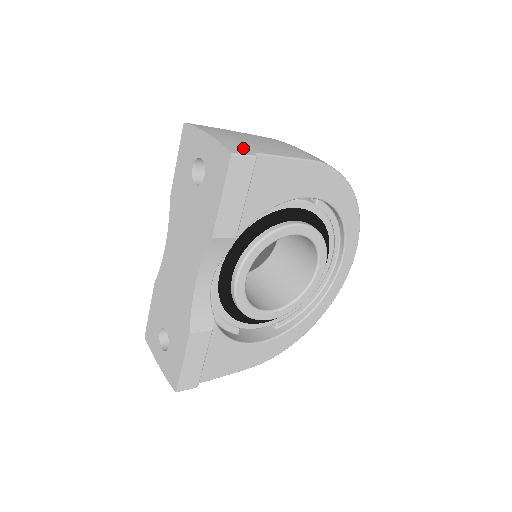
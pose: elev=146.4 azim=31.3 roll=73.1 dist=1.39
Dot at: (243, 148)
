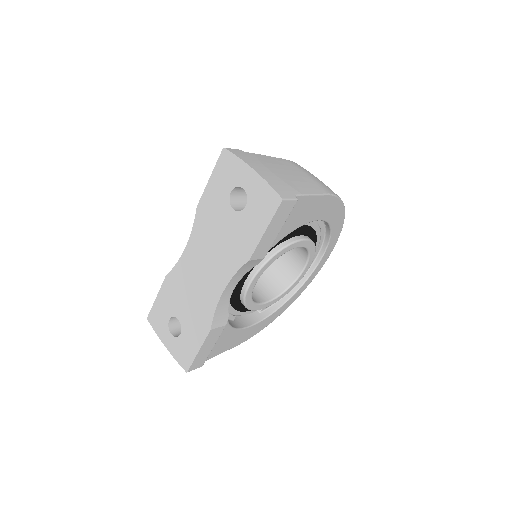
Dot at: (286, 190)
